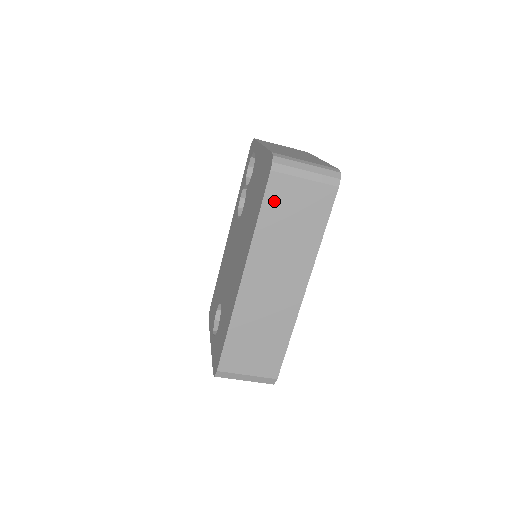
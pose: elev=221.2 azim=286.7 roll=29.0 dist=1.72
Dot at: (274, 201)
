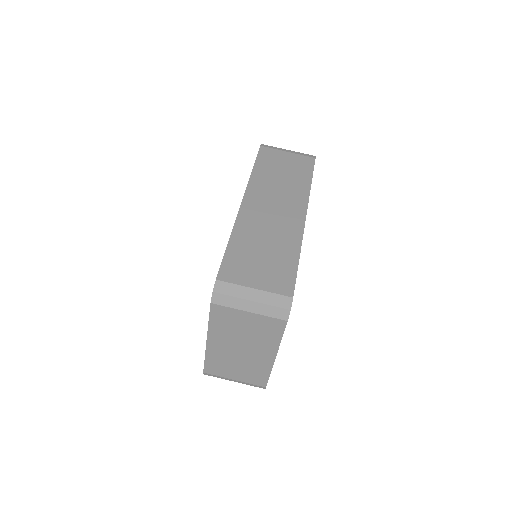
Dot at: (265, 160)
